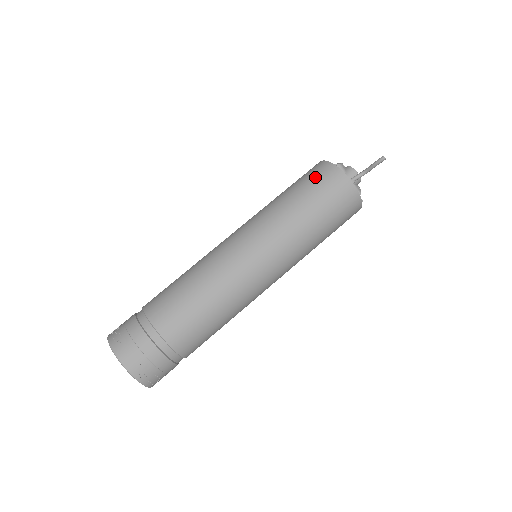
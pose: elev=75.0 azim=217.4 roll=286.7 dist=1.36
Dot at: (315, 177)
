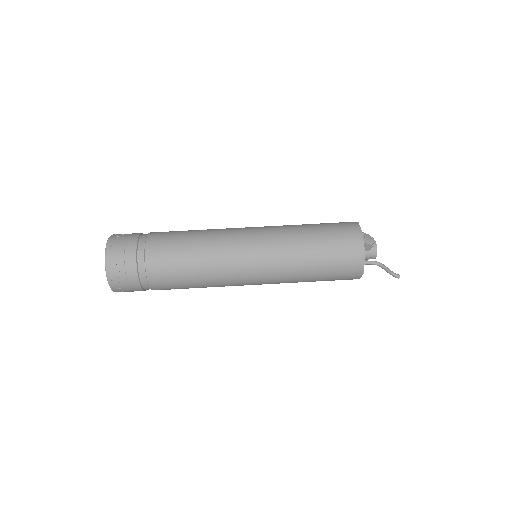
Dot at: (343, 251)
